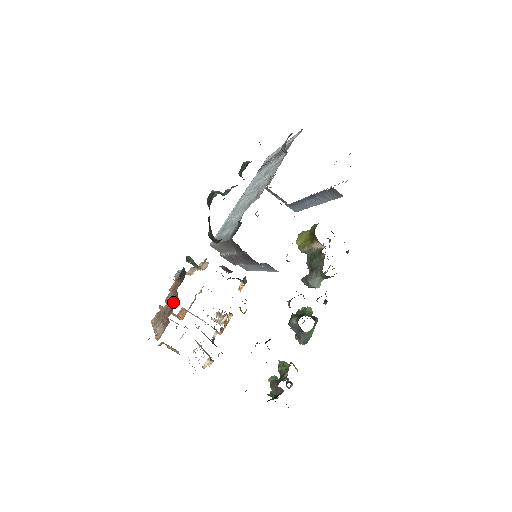
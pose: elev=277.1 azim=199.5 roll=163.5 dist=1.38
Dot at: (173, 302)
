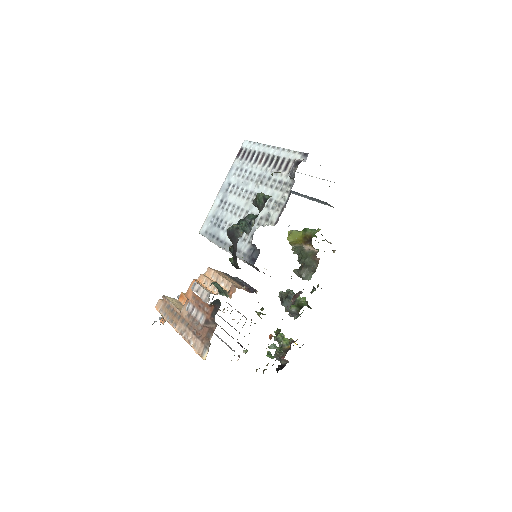
Dot at: (209, 325)
